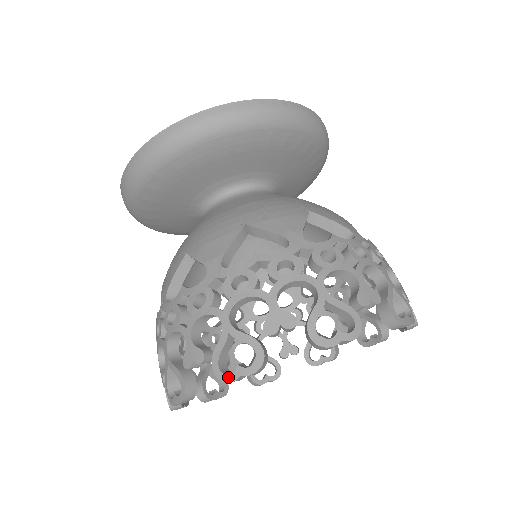
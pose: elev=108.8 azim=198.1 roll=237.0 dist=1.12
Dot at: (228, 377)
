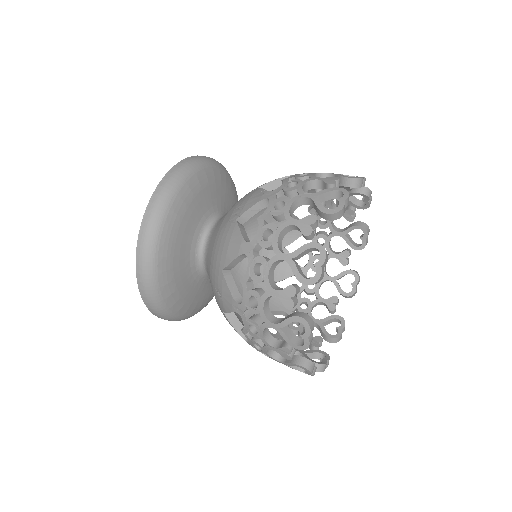
Dot at: (317, 276)
